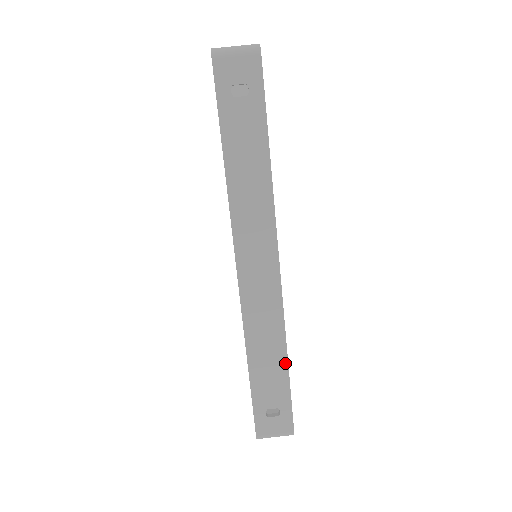
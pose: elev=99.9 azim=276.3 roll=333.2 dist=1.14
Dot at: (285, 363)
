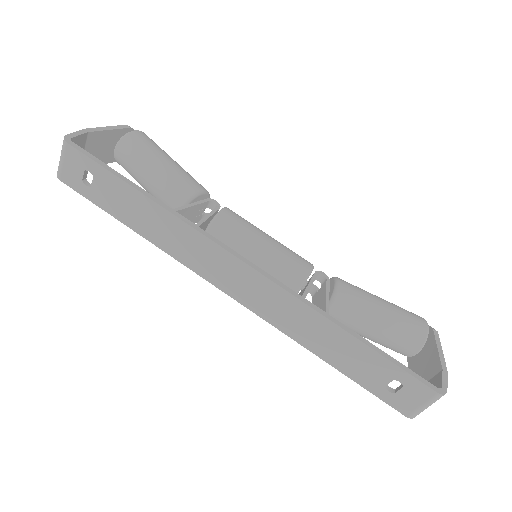
Dot at: (348, 336)
